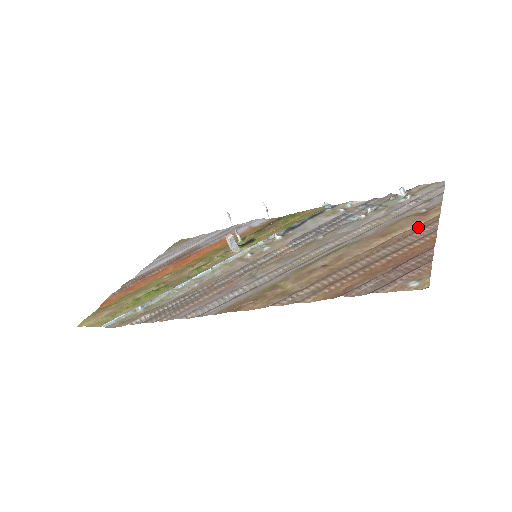
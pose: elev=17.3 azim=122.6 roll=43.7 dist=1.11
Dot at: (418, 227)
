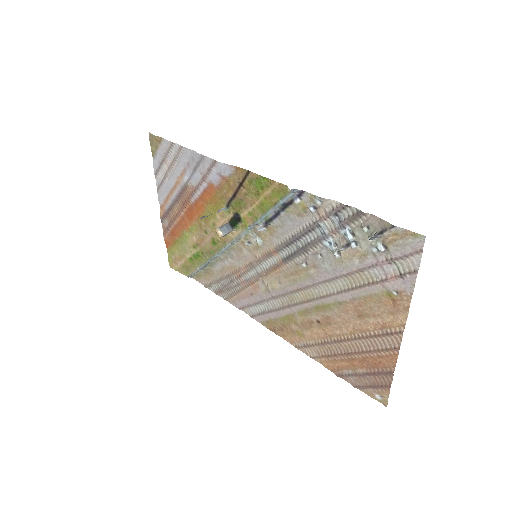
Dot at: (386, 328)
